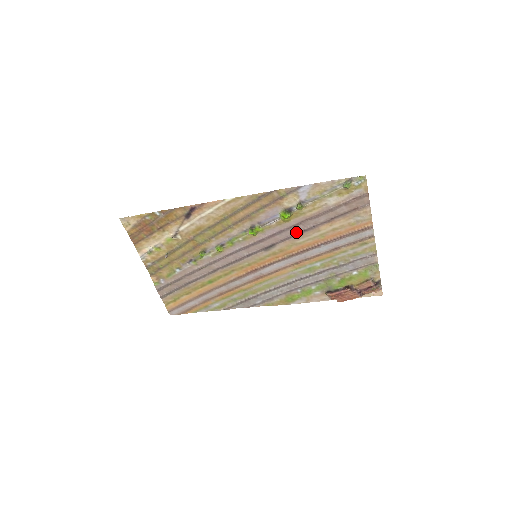
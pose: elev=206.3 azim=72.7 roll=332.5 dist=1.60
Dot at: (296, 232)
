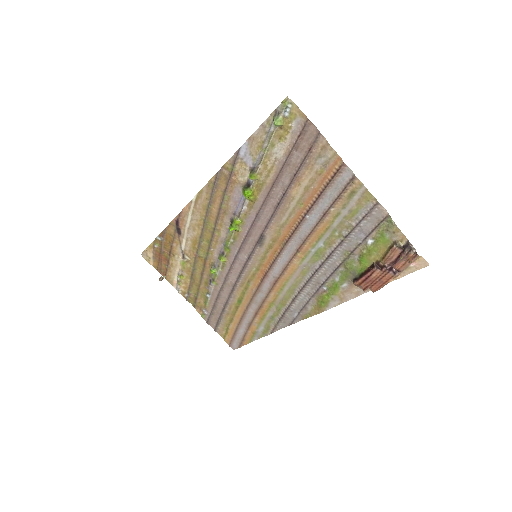
Dot at: (273, 210)
